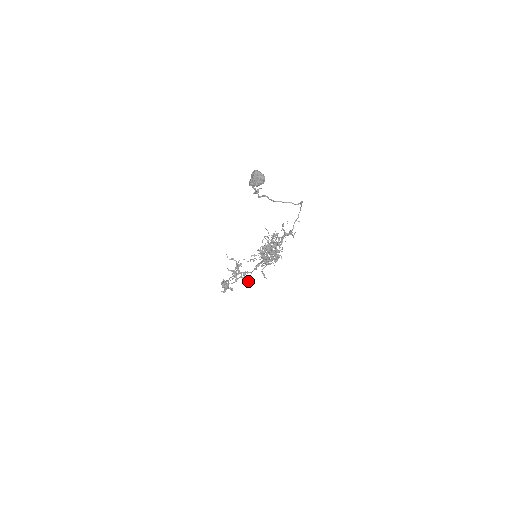
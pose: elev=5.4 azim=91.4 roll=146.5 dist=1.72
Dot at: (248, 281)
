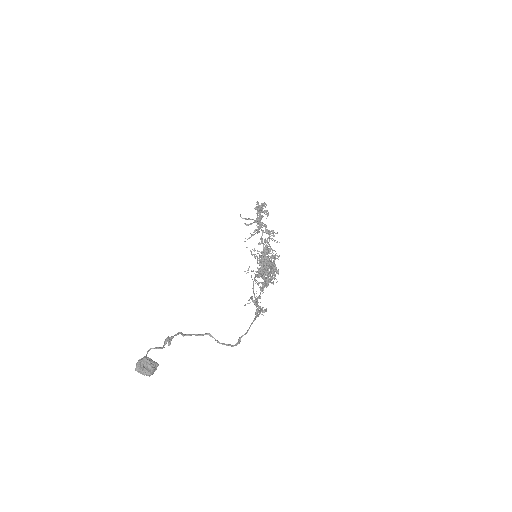
Dot at: (273, 232)
